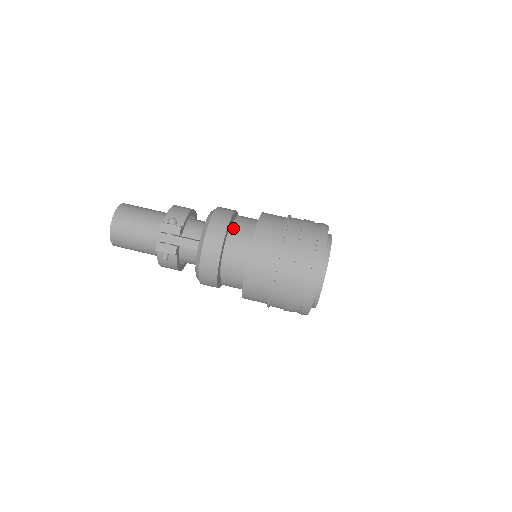
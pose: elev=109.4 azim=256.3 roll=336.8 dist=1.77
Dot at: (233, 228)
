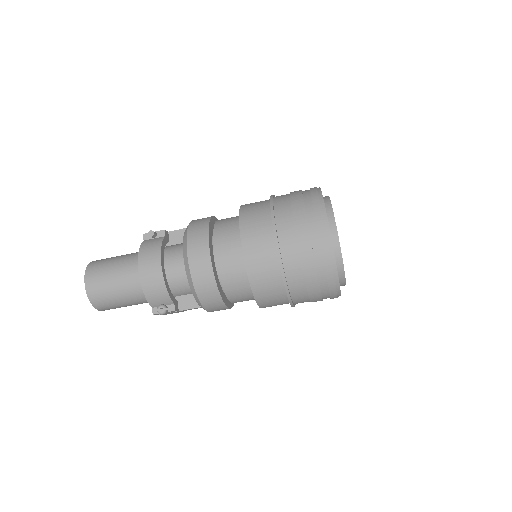
Dot at: (226, 292)
